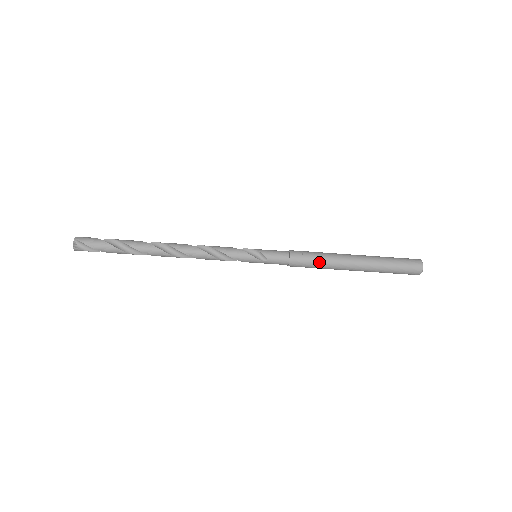
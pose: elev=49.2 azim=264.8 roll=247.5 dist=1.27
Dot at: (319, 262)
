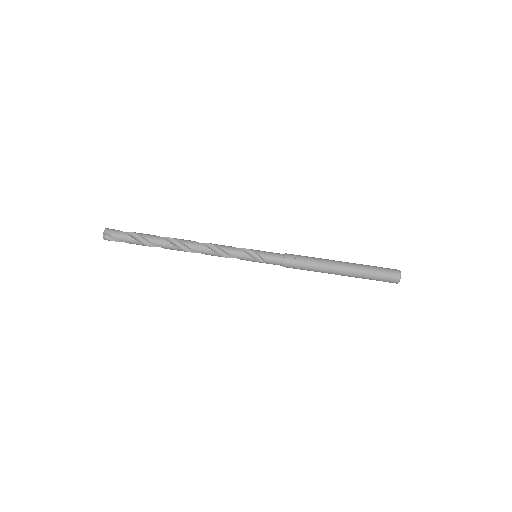
Dot at: (309, 267)
